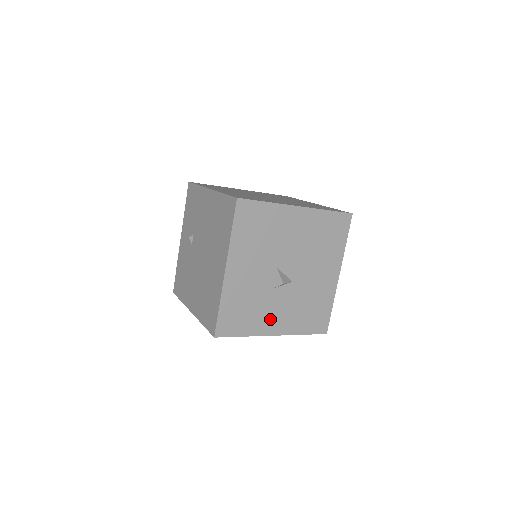
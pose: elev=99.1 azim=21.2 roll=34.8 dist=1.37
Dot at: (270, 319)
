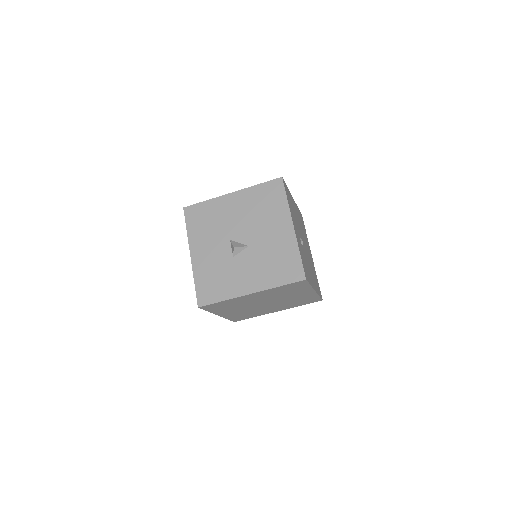
Dot at: (241, 281)
